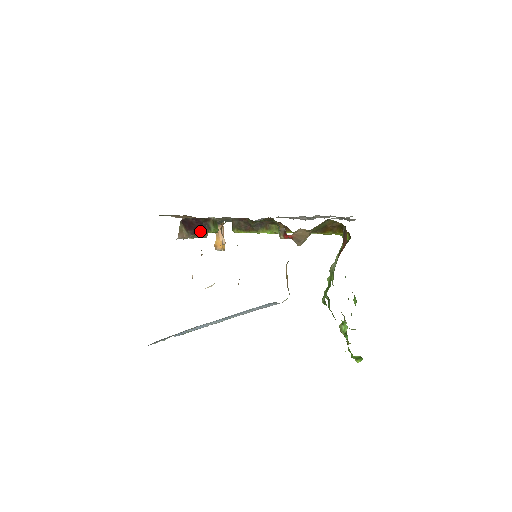
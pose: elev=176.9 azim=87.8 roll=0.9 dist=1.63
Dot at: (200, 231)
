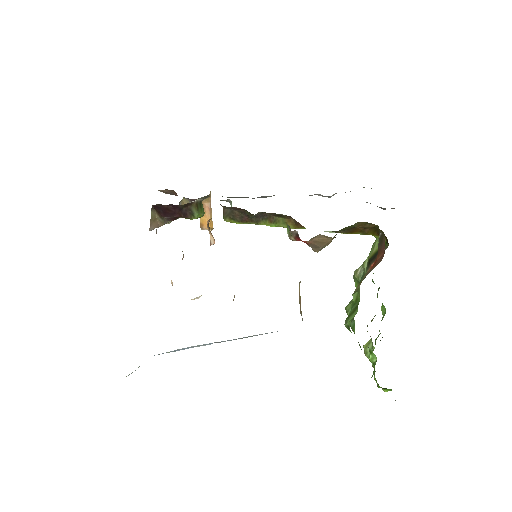
Dot at: (179, 217)
